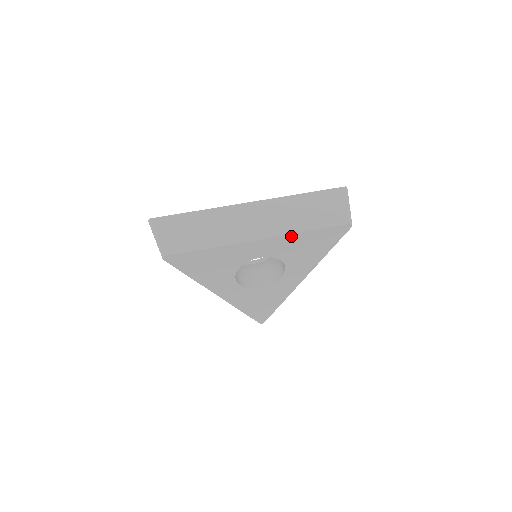
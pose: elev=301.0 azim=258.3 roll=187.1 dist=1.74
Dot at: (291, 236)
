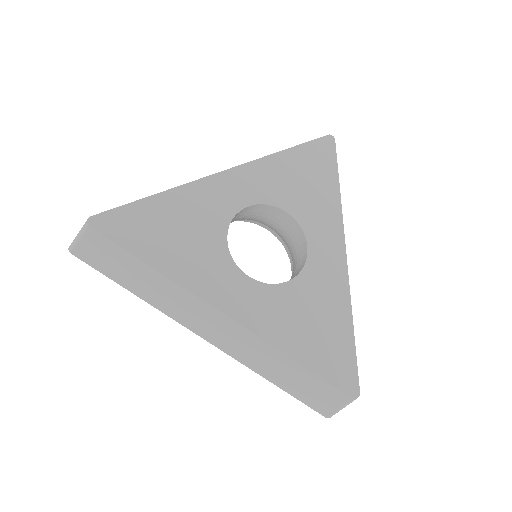
Dot at: (267, 161)
